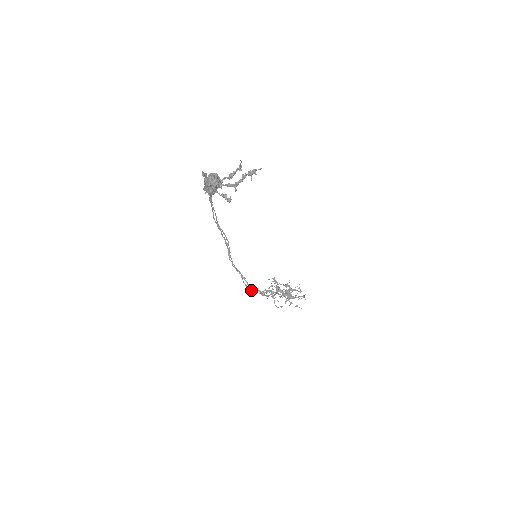
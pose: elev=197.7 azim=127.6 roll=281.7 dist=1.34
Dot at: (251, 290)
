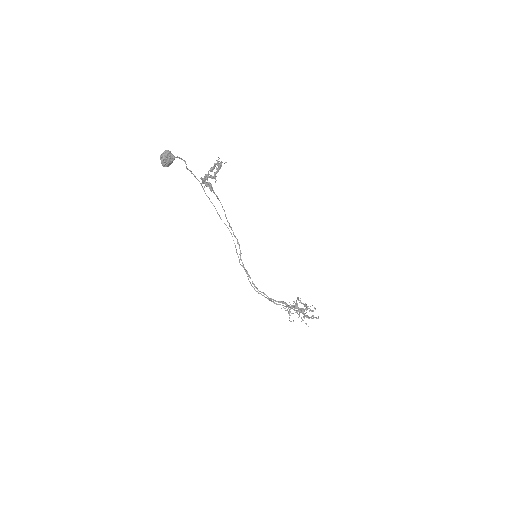
Dot at: (257, 291)
